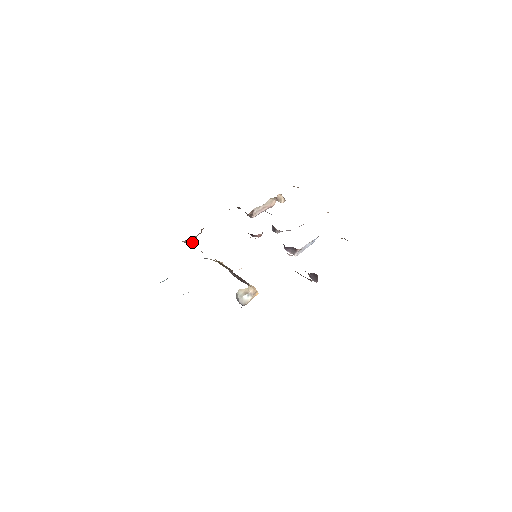
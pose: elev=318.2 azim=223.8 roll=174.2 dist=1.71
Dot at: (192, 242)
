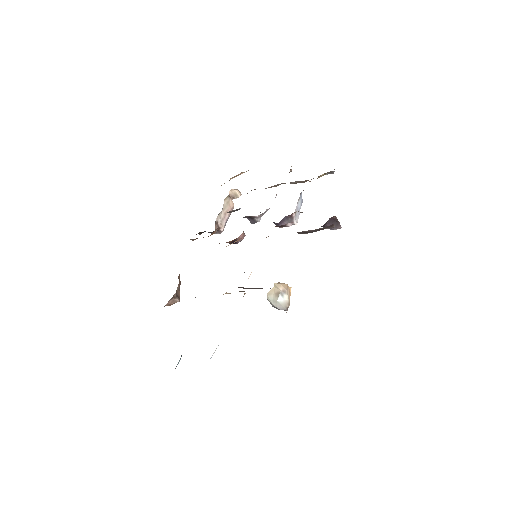
Dot at: (178, 298)
